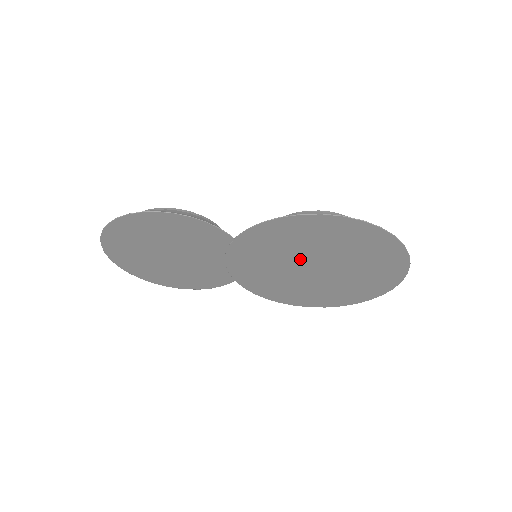
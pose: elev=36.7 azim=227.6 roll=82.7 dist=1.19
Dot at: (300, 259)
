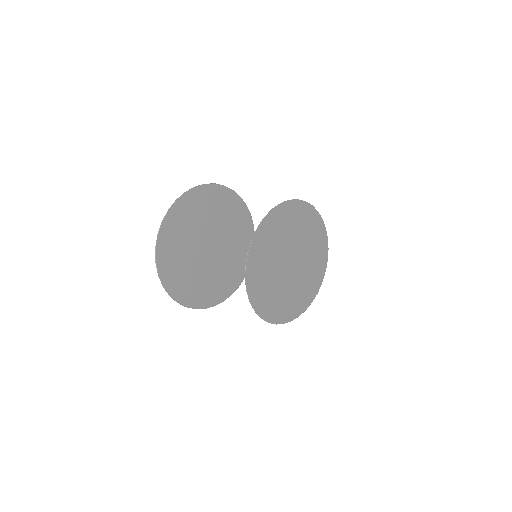
Dot at: (287, 249)
